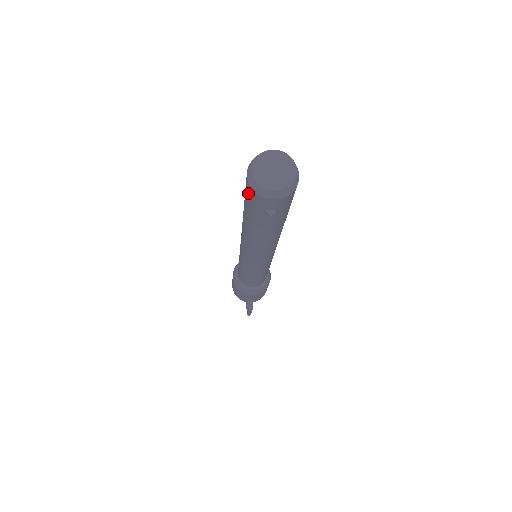
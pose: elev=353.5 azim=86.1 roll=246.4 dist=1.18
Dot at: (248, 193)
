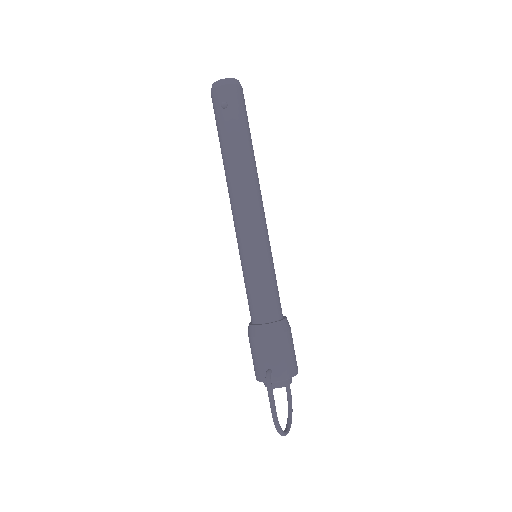
Dot at: (213, 105)
